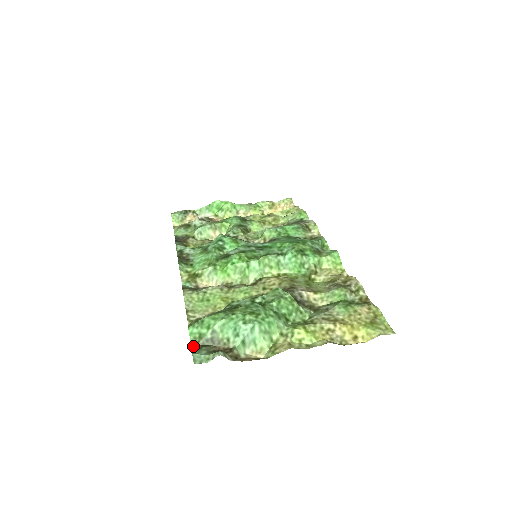
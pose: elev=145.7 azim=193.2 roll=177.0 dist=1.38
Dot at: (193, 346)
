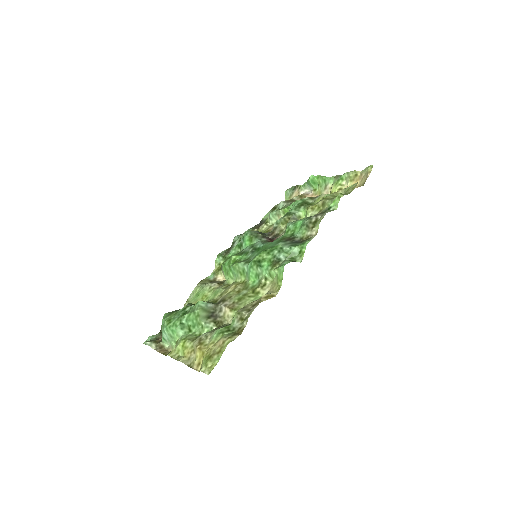
Dot at: occluded
